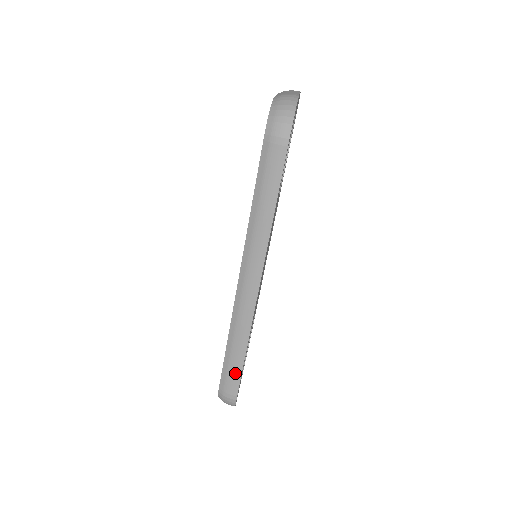
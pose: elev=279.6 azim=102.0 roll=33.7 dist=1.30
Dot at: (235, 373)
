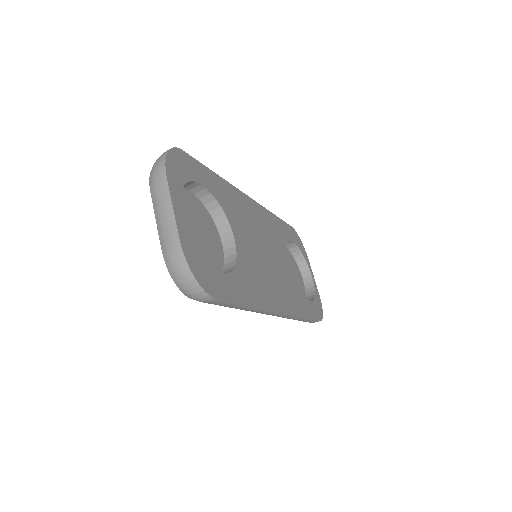
Dot at: (308, 321)
